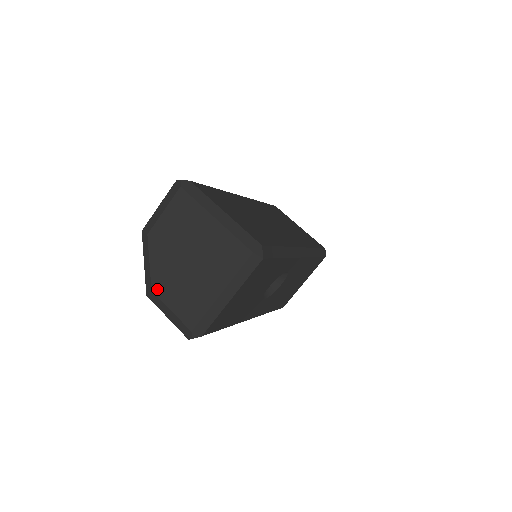
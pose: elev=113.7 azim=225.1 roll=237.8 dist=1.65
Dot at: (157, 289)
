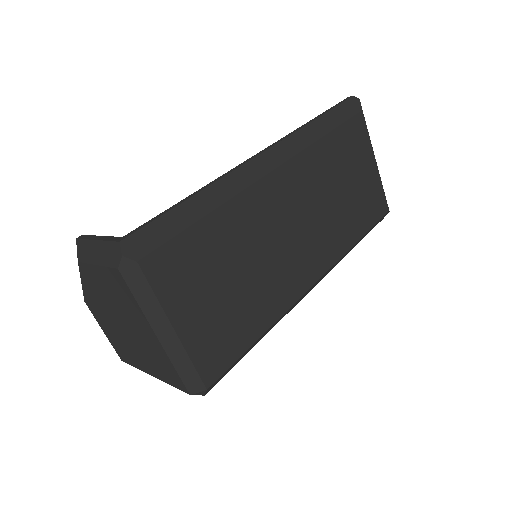
Dot at: (90, 307)
